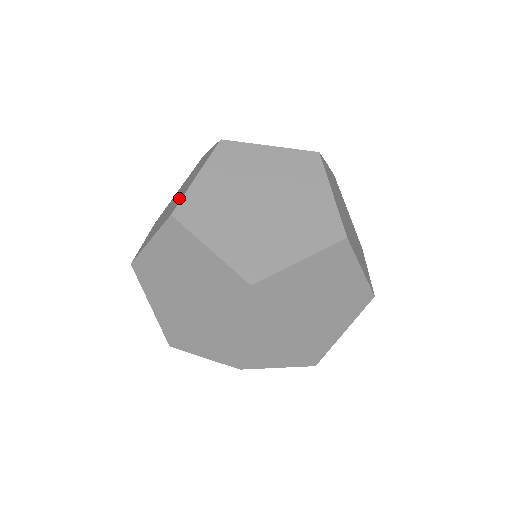
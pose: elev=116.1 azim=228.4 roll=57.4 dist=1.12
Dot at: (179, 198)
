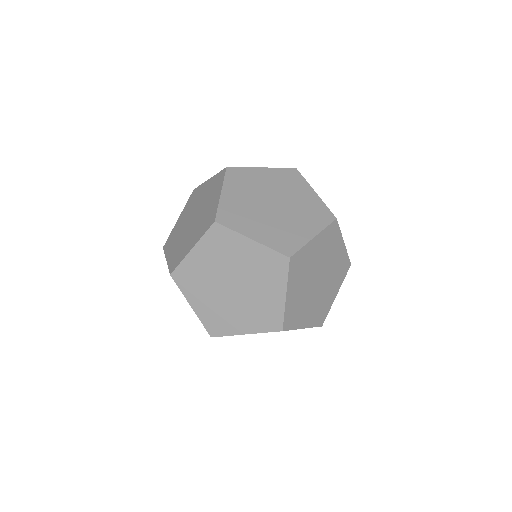
Dot at: (208, 213)
